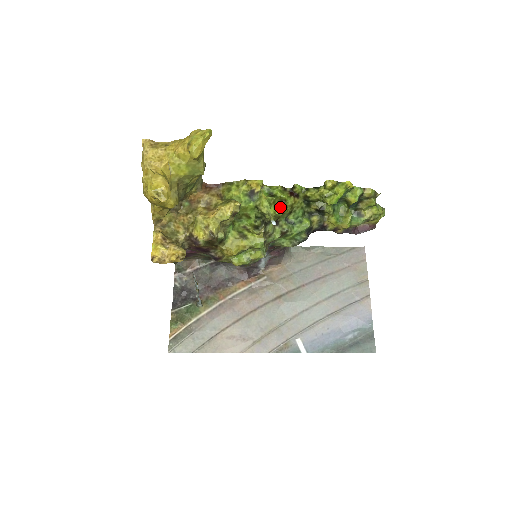
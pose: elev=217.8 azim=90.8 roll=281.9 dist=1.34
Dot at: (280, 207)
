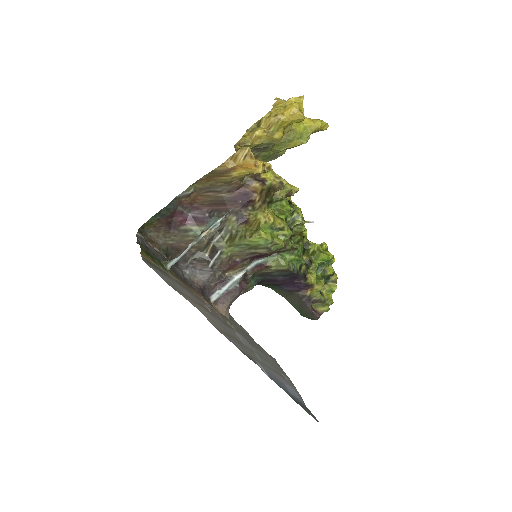
Dot at: occluded
